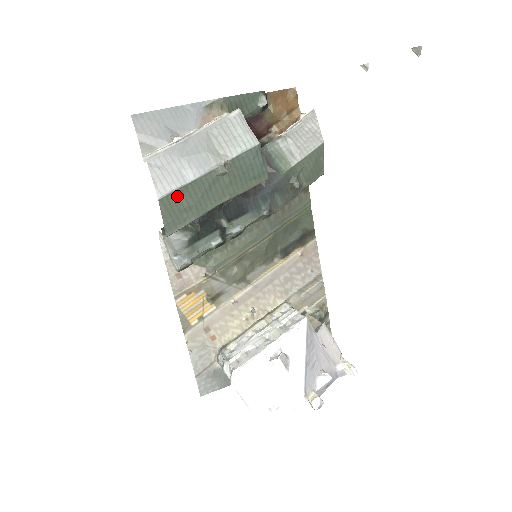
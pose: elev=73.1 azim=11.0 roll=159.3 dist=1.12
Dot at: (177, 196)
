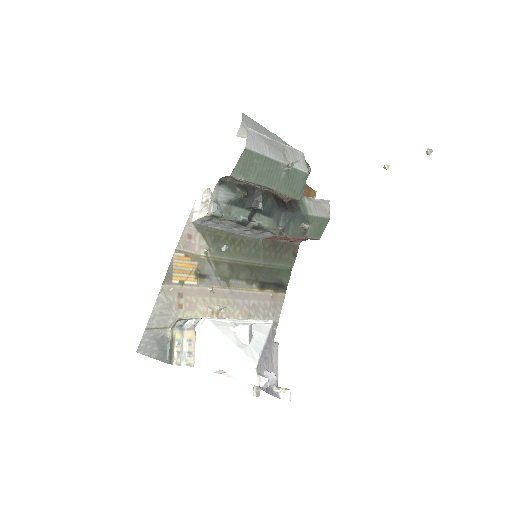
Dot at: (254, 157)
